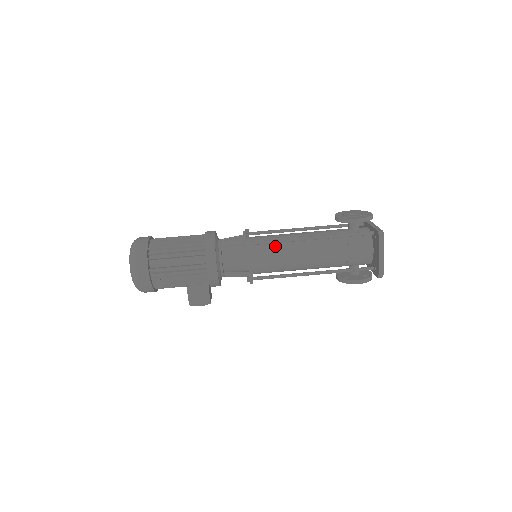
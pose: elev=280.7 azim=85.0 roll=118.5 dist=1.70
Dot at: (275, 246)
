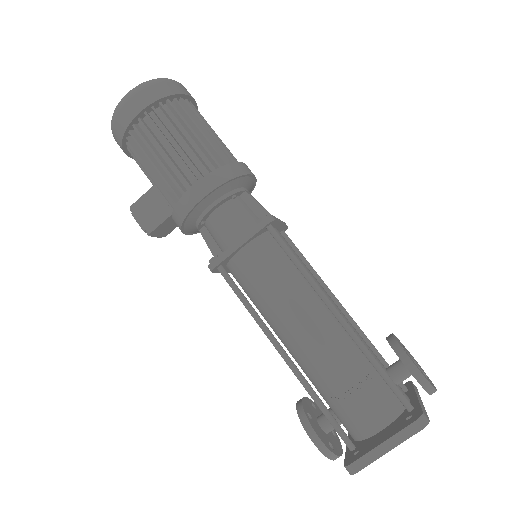
Dot at: (288, 267)
